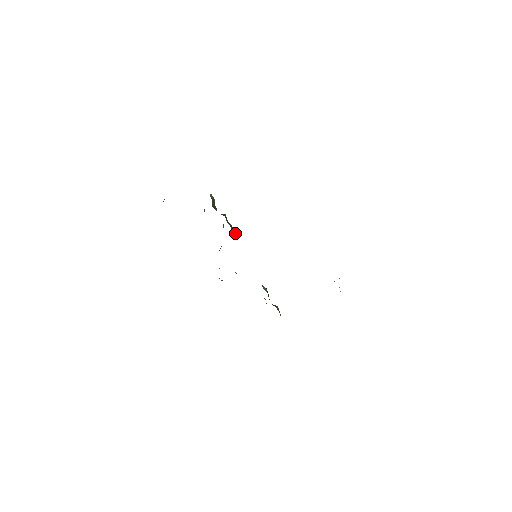
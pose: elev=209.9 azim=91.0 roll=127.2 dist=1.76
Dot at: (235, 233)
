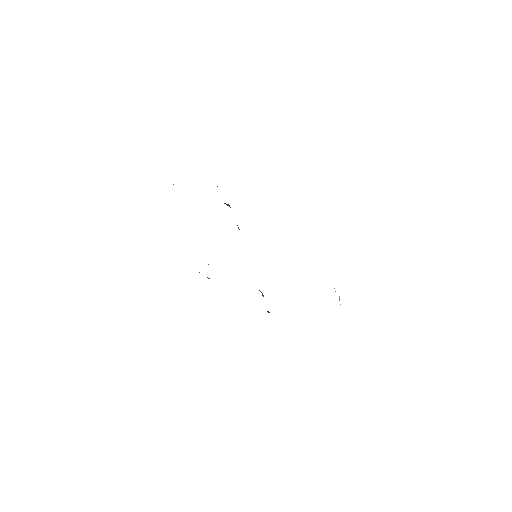
Dot at: (239, 229)
